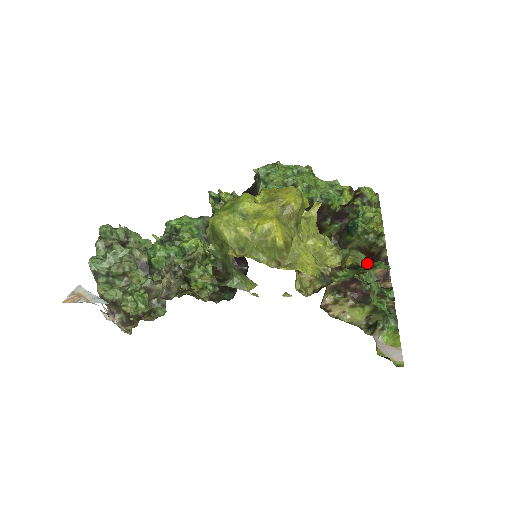
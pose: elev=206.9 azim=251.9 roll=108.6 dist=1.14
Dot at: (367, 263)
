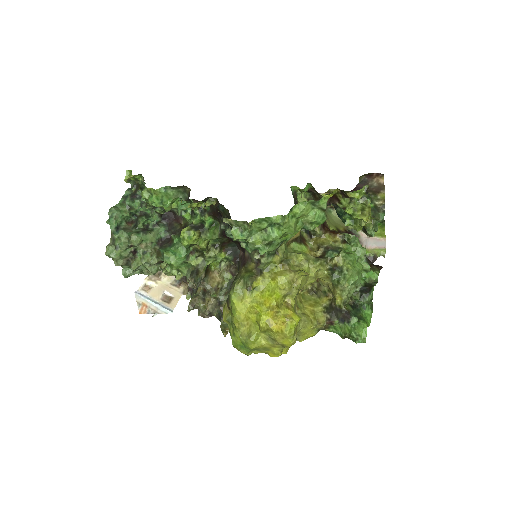
Dot at: (353, 283)
